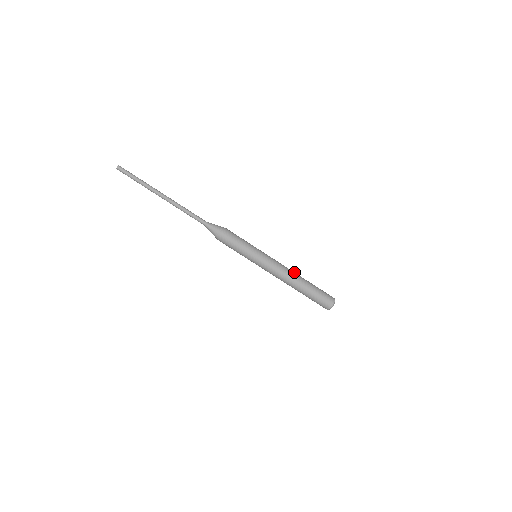
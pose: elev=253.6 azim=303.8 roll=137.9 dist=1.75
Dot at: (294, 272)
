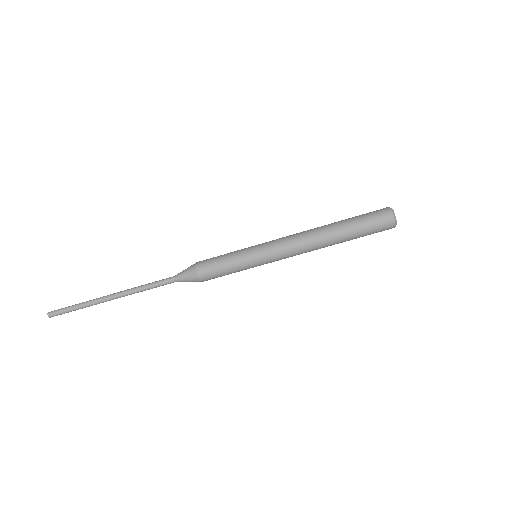
Dot at: (314, 236)
